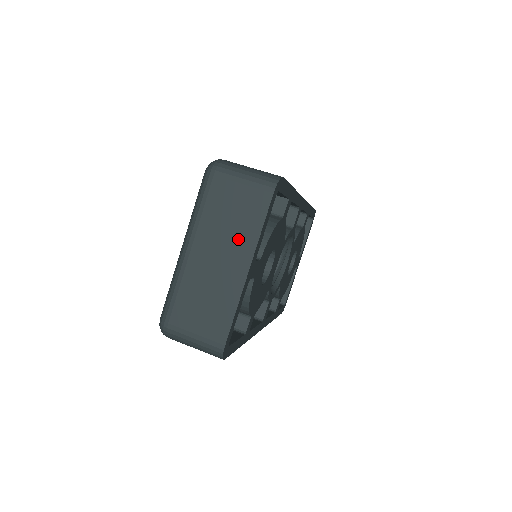
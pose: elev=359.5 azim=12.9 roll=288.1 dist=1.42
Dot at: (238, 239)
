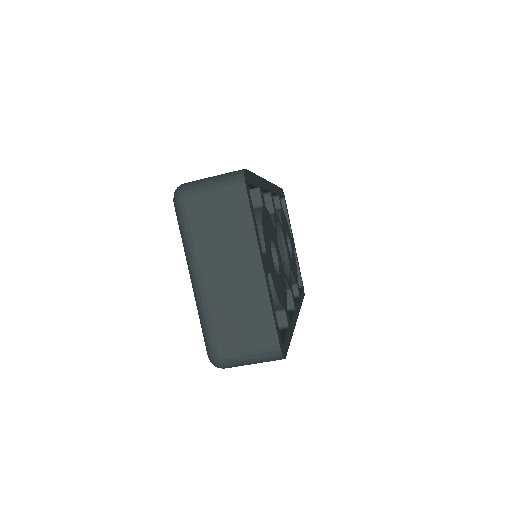
Dot at: (237, 245)
